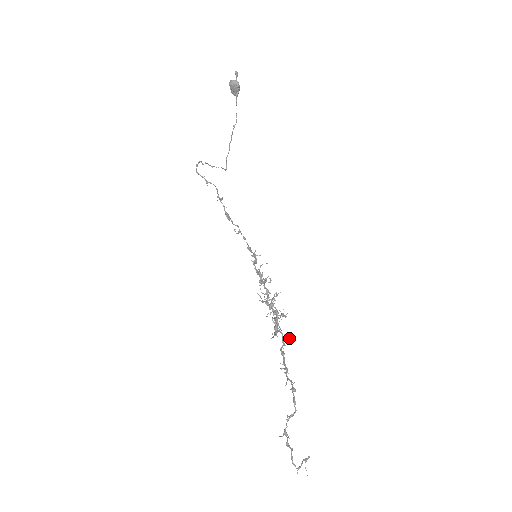
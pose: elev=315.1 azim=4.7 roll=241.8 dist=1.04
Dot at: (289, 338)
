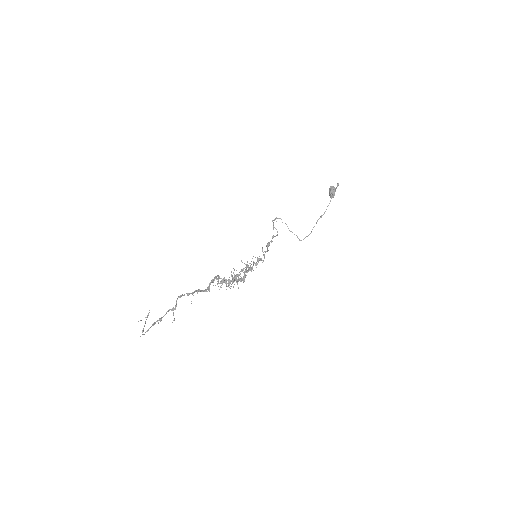
Dot at: (220, 282)
